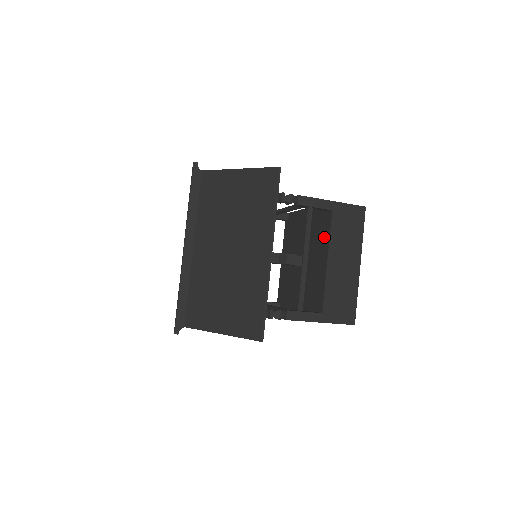
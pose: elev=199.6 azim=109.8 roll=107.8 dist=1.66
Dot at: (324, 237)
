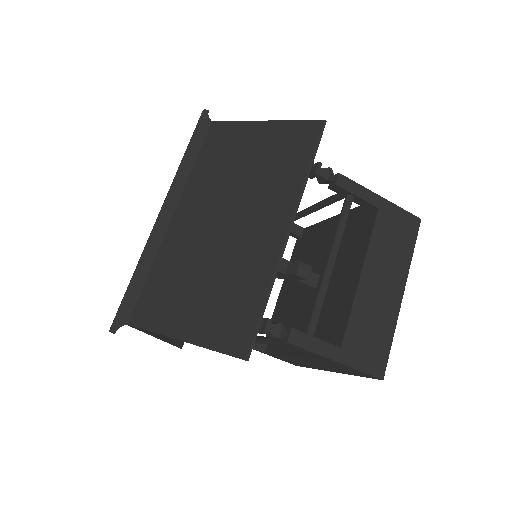
Dot at: (359, 244)
